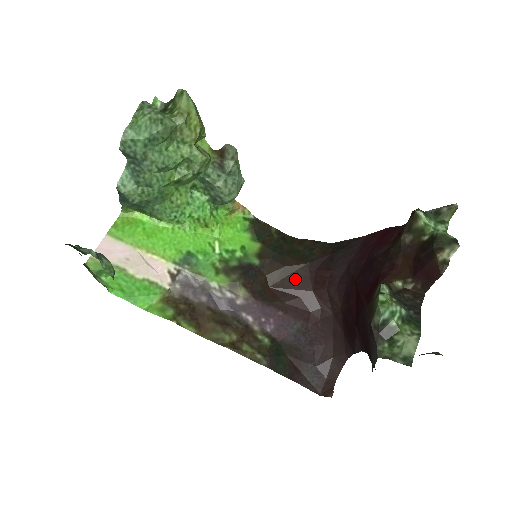
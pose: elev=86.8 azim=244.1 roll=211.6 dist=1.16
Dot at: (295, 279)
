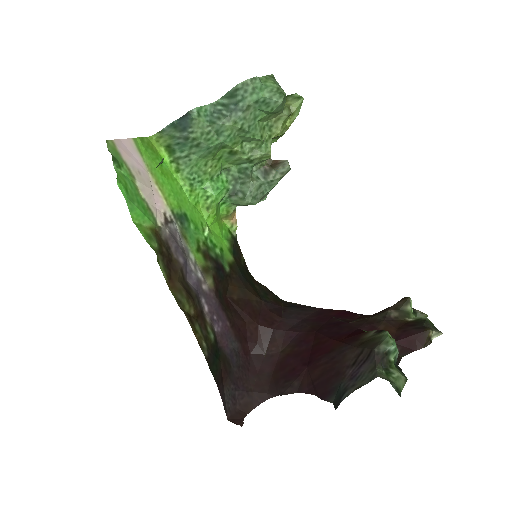
Dot at: (249, 305)
